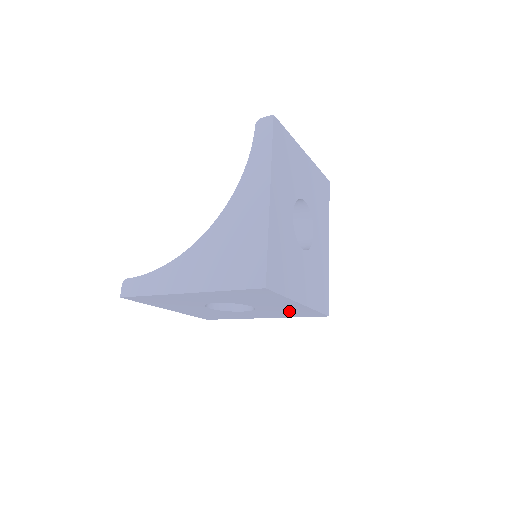
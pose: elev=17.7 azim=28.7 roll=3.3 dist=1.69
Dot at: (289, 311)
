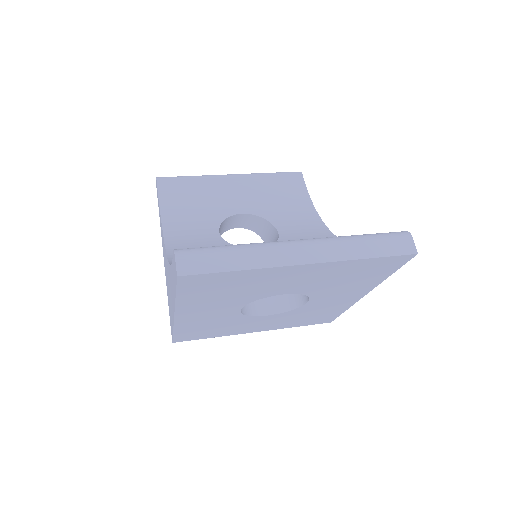
Dot at: occluded
